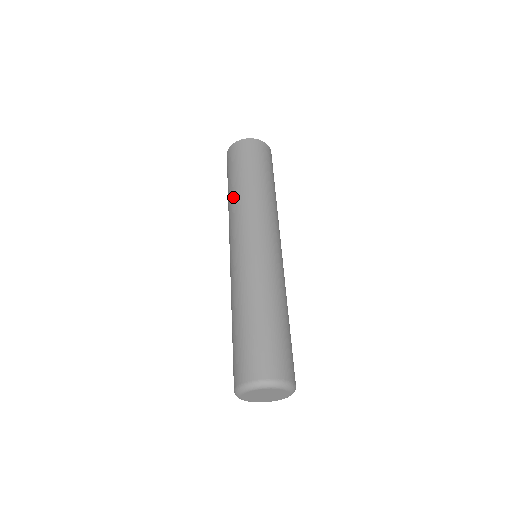
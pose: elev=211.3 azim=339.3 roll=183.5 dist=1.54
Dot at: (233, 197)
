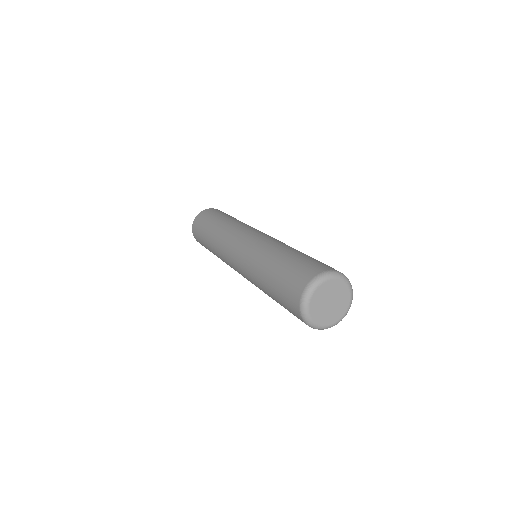
Dot at: (214, 234)
